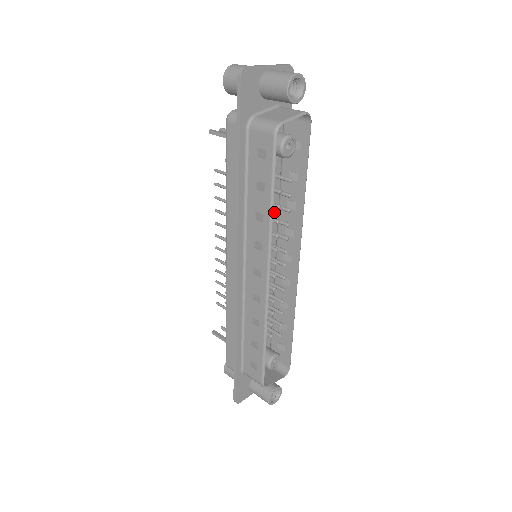
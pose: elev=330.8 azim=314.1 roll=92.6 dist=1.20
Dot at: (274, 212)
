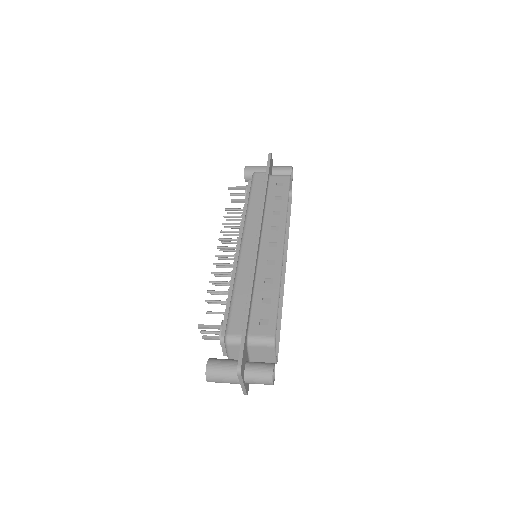
Dot at: occluded
